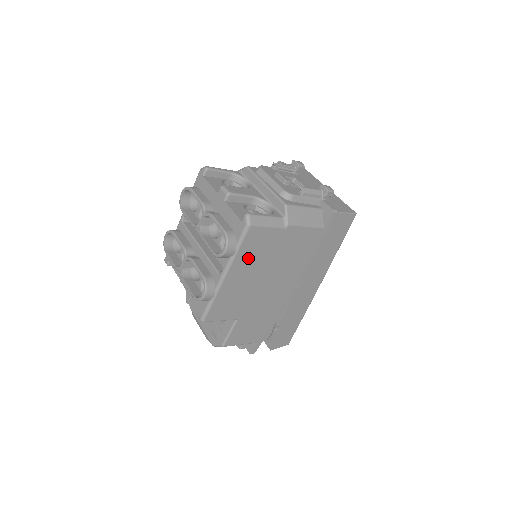
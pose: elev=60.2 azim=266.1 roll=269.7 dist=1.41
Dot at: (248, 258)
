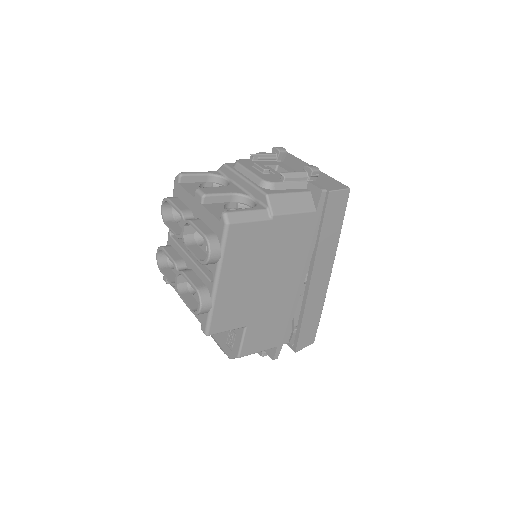
Dot at: (238, 259)
